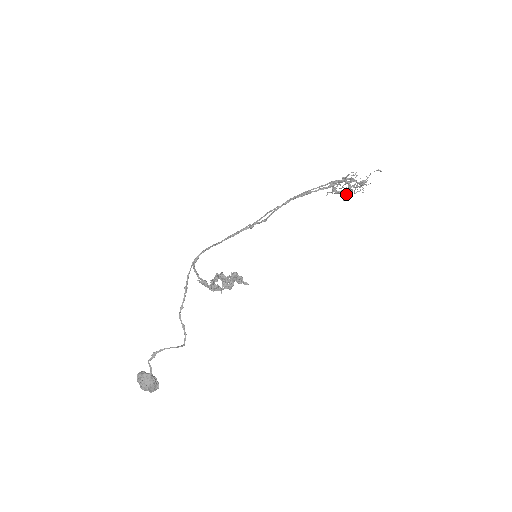
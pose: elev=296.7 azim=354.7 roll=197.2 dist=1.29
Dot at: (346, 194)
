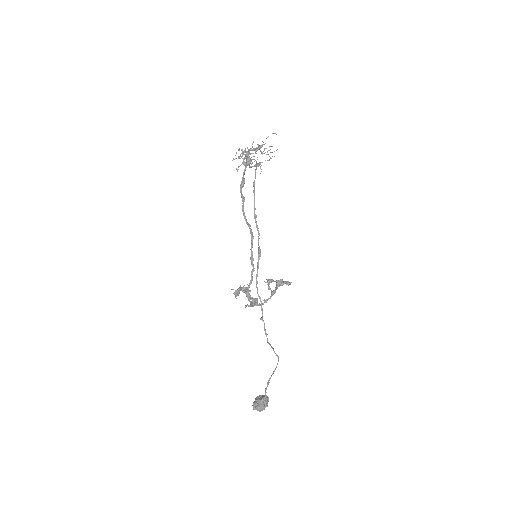
Dot at: occluded
